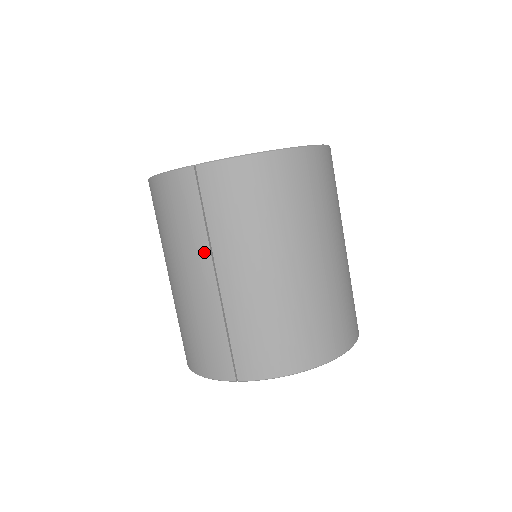
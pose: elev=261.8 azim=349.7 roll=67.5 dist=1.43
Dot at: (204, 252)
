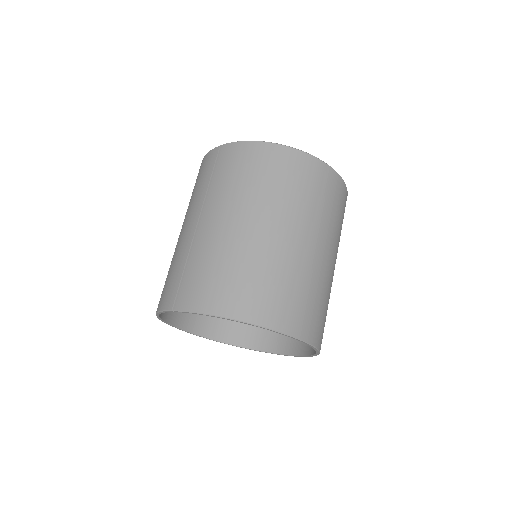
Dot at: (199, 204)
